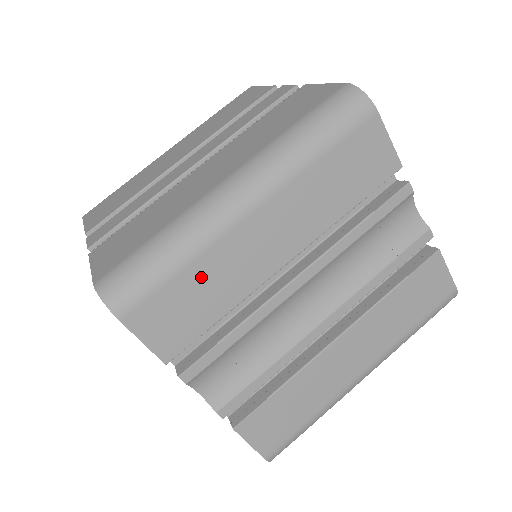
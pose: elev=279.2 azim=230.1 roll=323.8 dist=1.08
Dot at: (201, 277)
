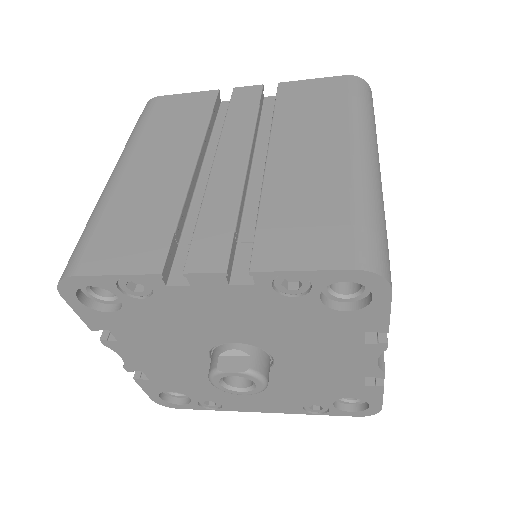
Dot at: occluded
